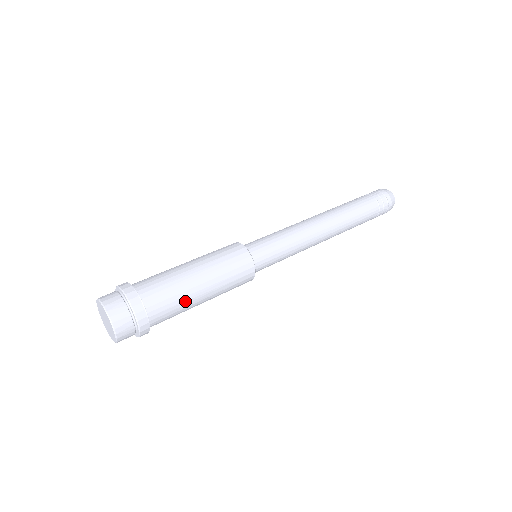
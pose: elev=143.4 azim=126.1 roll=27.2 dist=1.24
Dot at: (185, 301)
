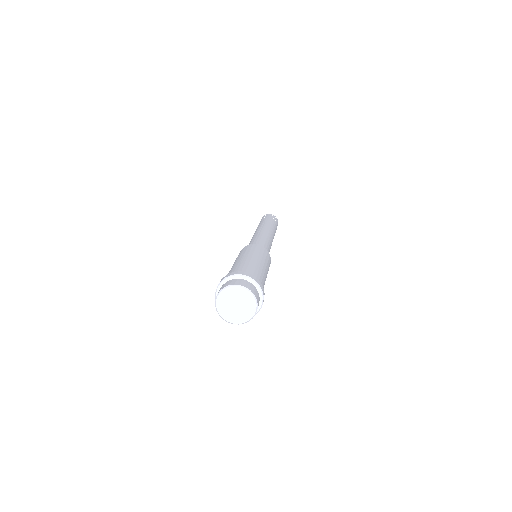
Dot at: (264, 283)
